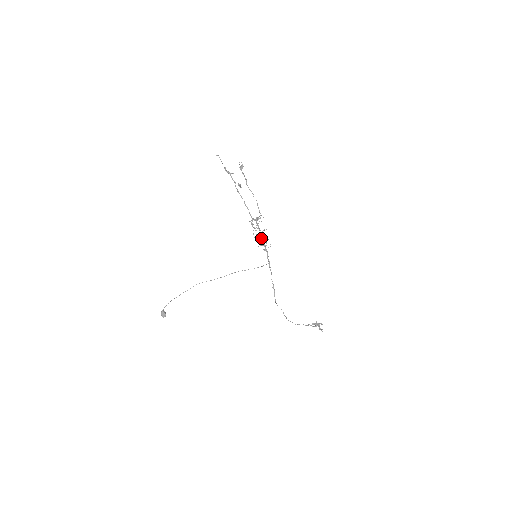
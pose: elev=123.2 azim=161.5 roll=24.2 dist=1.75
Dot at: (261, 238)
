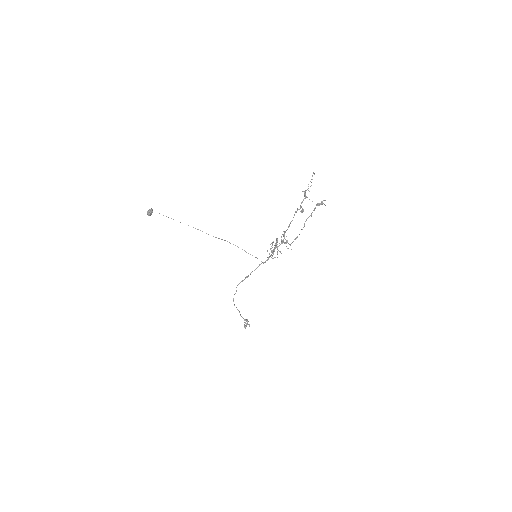
Dot at: (273, 252)
